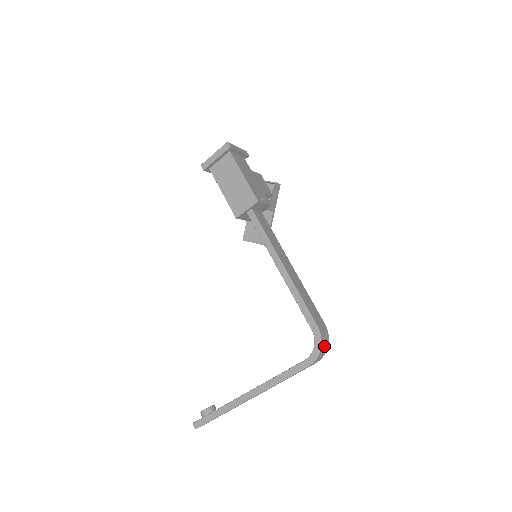
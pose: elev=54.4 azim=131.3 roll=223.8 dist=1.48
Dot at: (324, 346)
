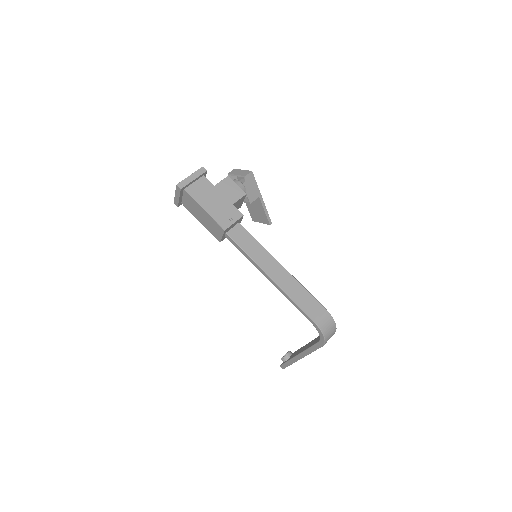
Dot at: (329, 330)
